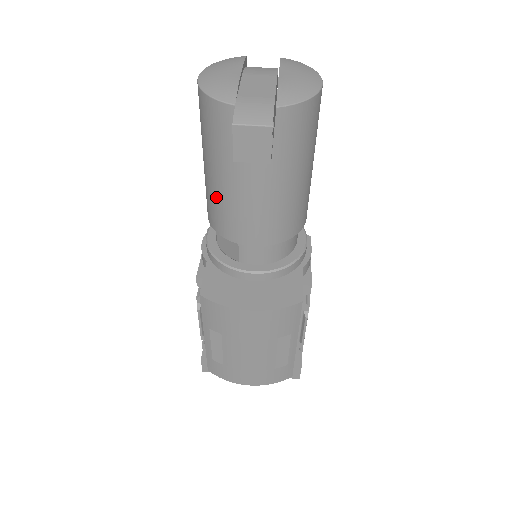
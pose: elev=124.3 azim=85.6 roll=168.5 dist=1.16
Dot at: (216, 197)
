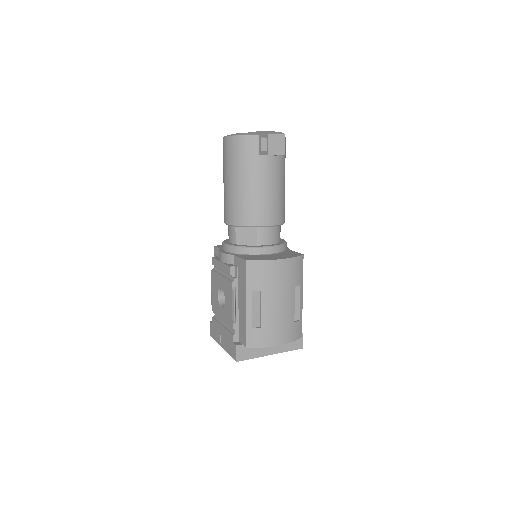
Dot at: (244, 198)
